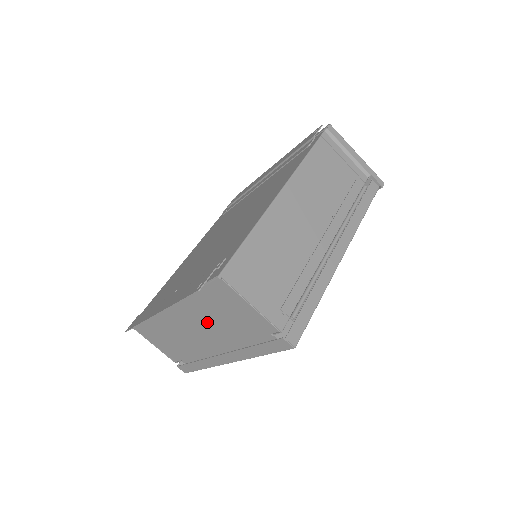
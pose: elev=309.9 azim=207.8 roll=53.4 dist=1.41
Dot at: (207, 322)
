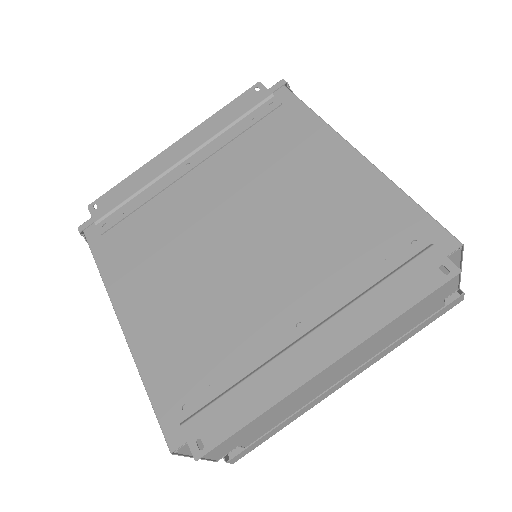
Dot at: occluded
